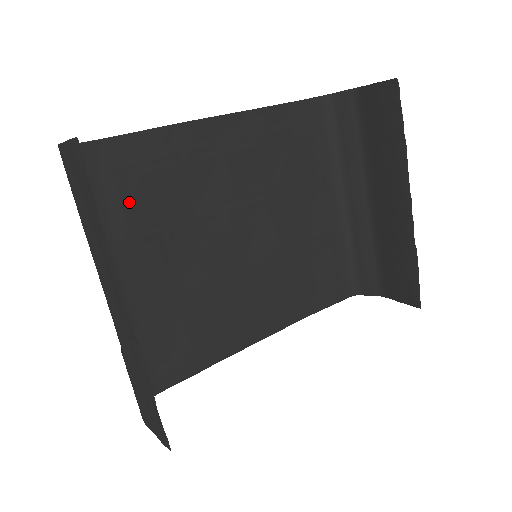
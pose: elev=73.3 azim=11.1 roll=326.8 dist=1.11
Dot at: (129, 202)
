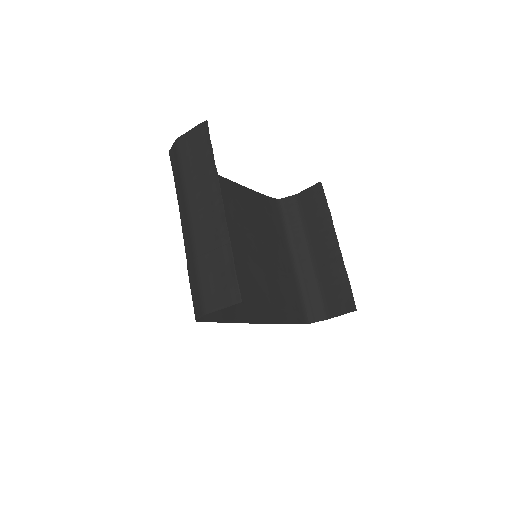
Dot at: occluded
